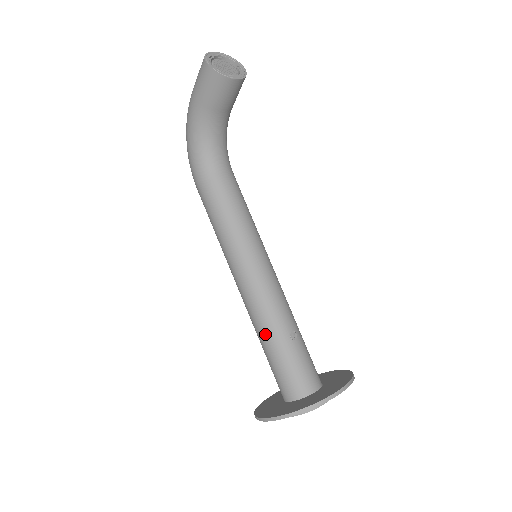
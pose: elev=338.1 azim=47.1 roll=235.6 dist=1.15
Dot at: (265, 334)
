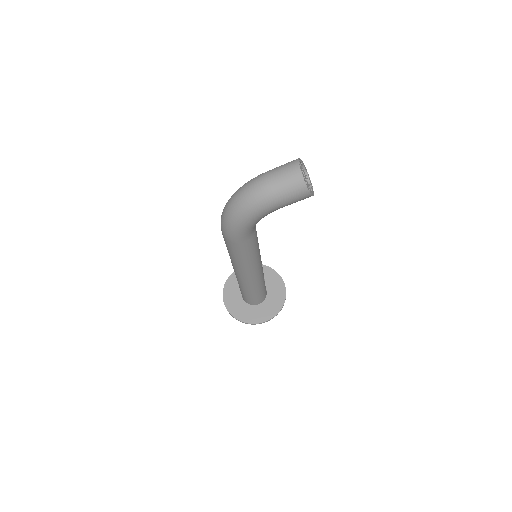
Dot at: (256, 289)
